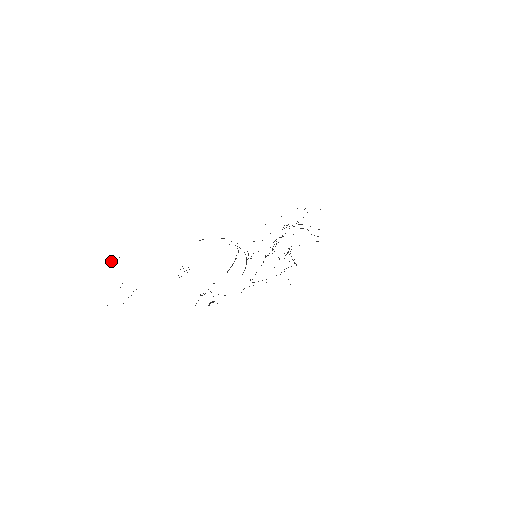
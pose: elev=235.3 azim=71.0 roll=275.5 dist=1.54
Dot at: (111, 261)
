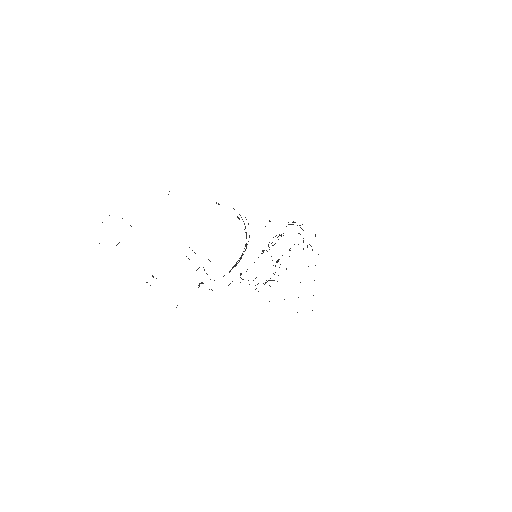
Dot at: occluded
